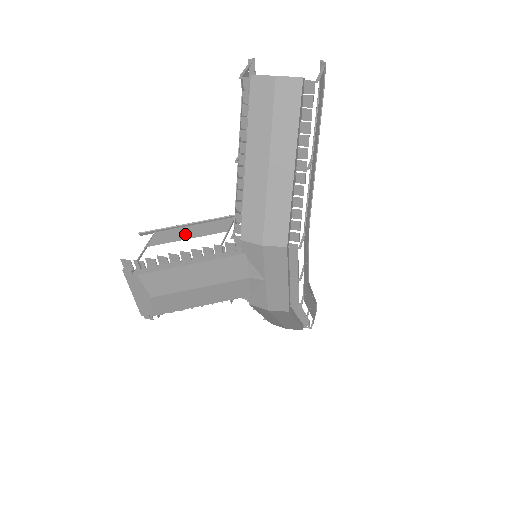
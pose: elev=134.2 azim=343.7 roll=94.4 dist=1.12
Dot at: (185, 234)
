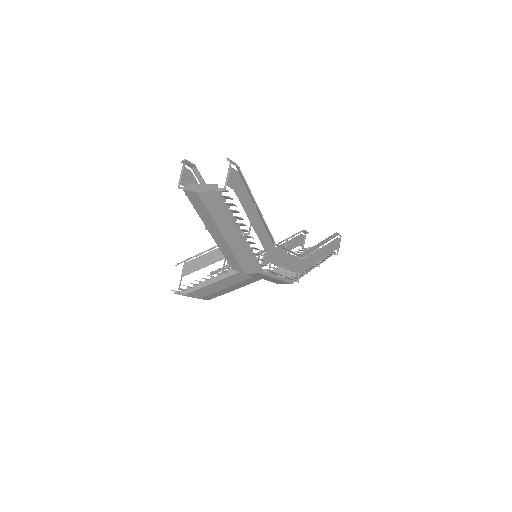
Dot at: (201, 264)
